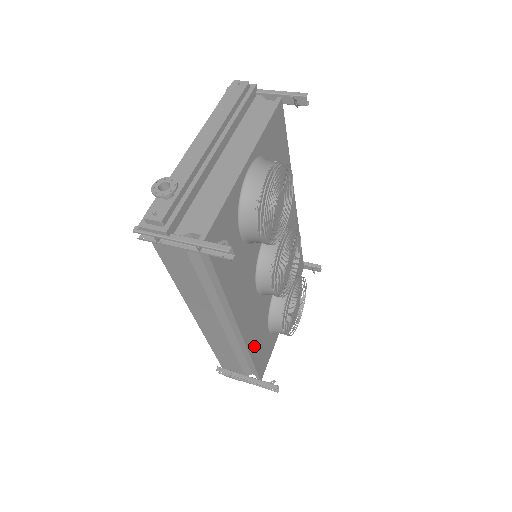
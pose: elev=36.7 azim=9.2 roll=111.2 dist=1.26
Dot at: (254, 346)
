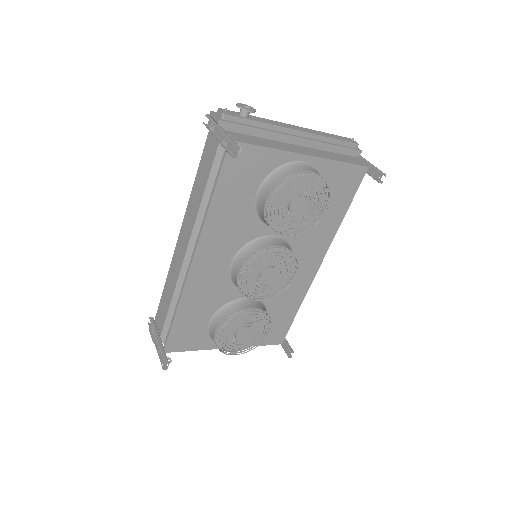
Dot at: (188, 306)
